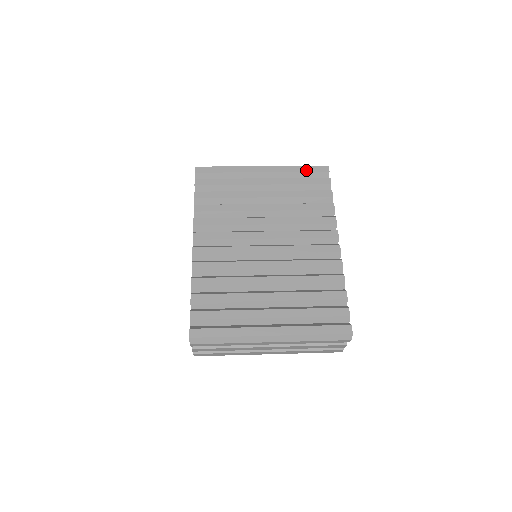
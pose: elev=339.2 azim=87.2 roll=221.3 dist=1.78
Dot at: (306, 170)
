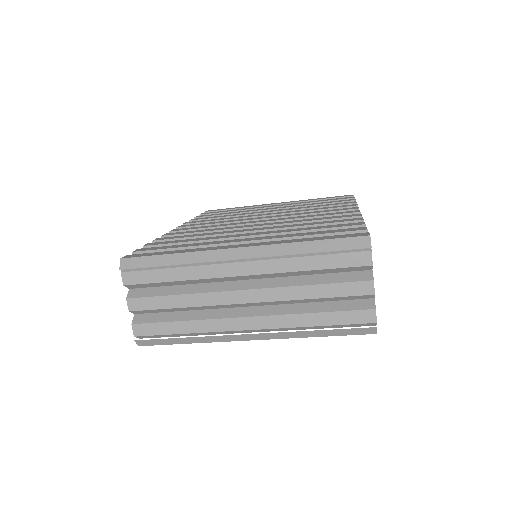
Dot at: (326, 198)
